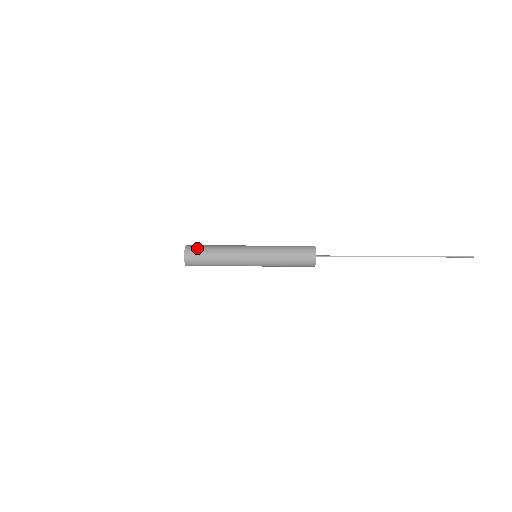
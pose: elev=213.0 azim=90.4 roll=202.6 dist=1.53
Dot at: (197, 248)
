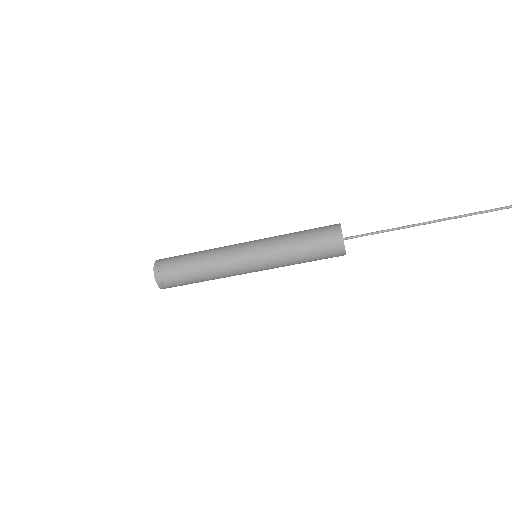
Dot at: (174, 256)
